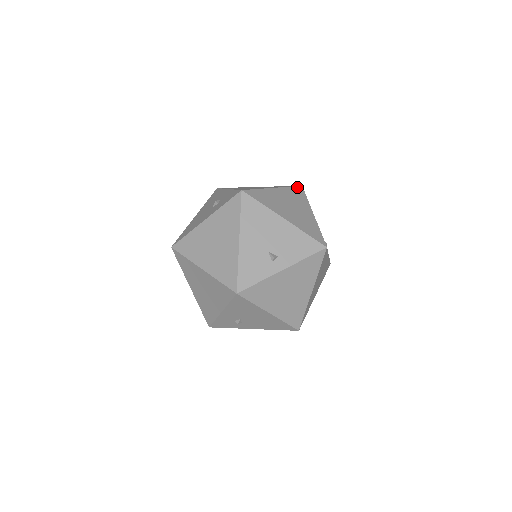
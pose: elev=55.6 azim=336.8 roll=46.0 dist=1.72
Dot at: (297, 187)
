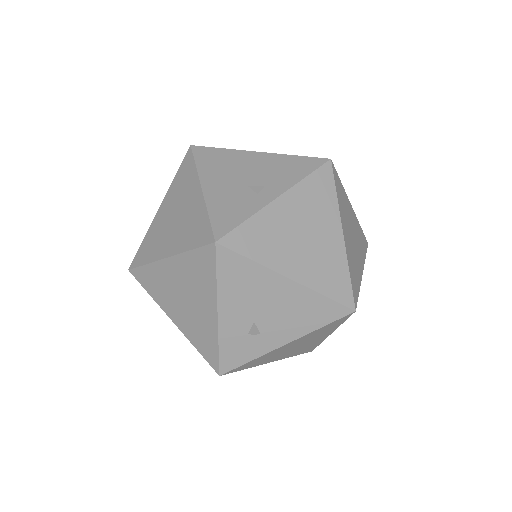
Dot at: occluded
